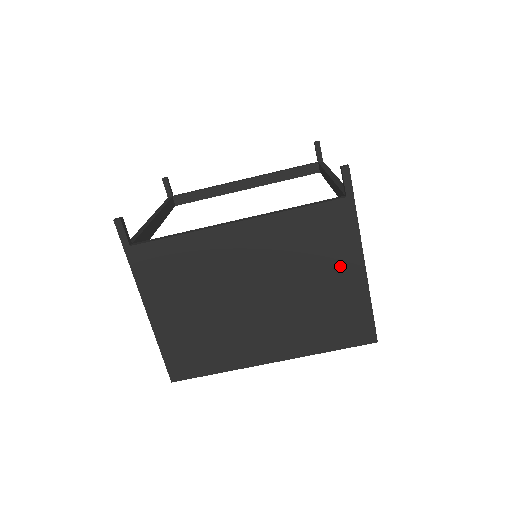
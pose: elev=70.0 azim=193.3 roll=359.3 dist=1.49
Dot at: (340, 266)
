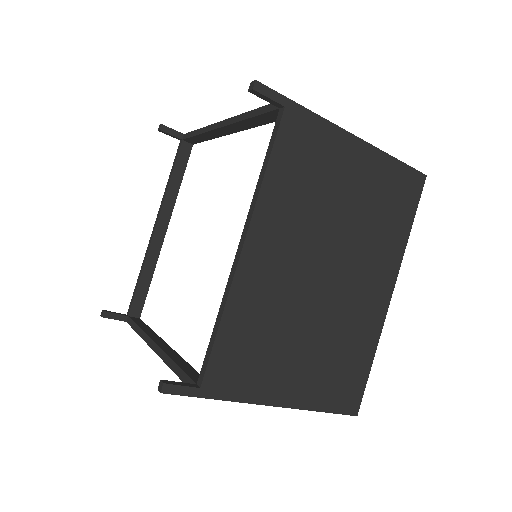
Dot at: occluded
